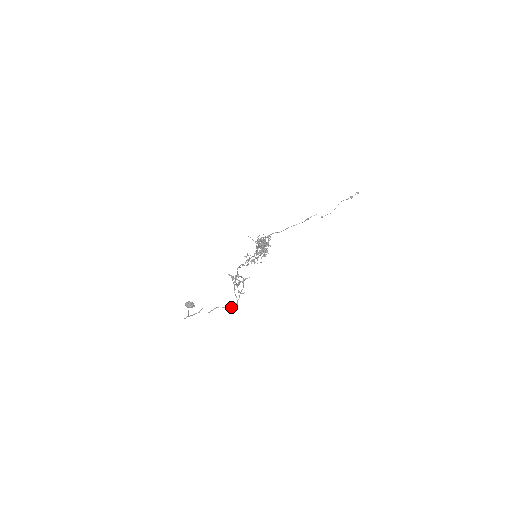
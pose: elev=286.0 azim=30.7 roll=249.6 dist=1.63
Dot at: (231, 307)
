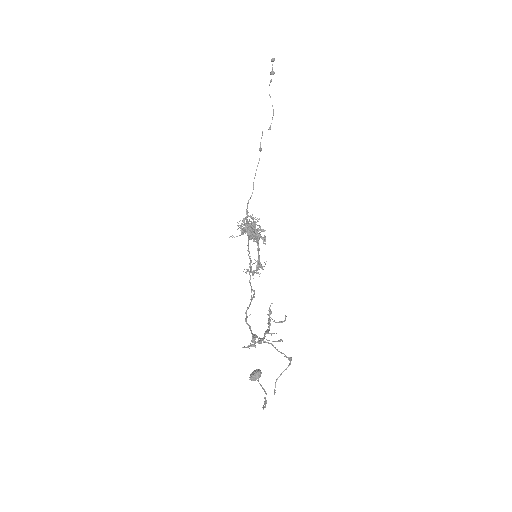
Dot at: (288, 365)
